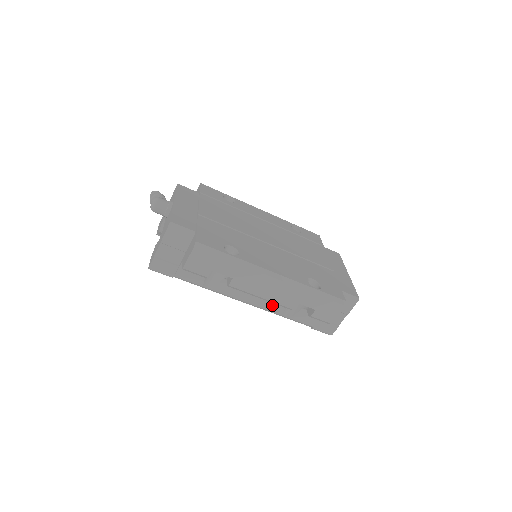
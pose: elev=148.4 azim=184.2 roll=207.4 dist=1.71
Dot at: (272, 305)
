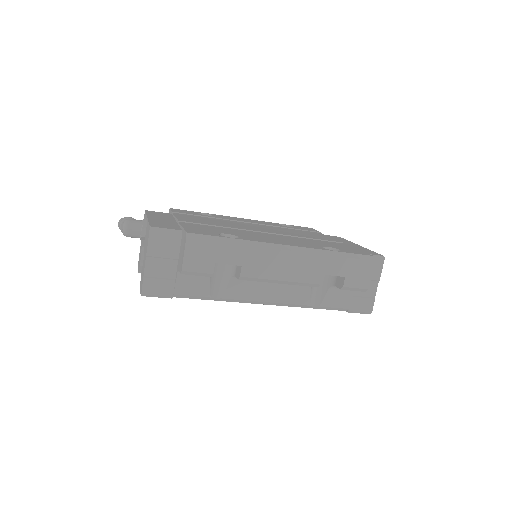
Dot at: (295, 295)
